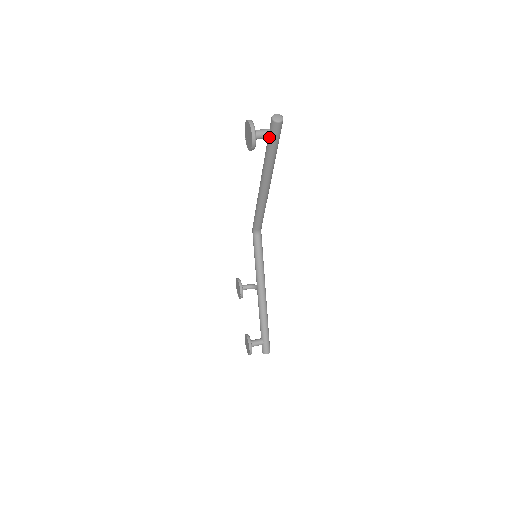
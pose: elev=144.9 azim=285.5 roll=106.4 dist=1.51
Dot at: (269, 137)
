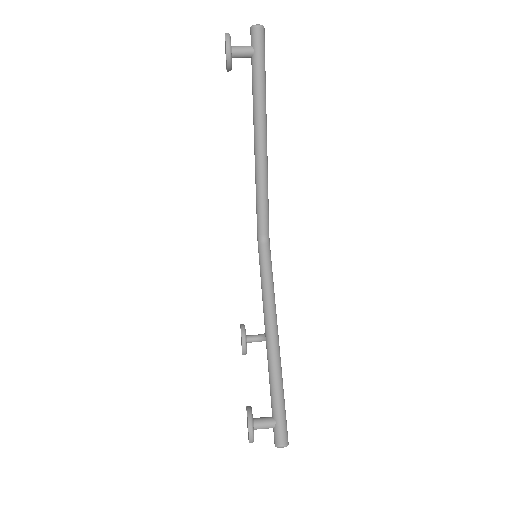
Dot at: (250, 53)
